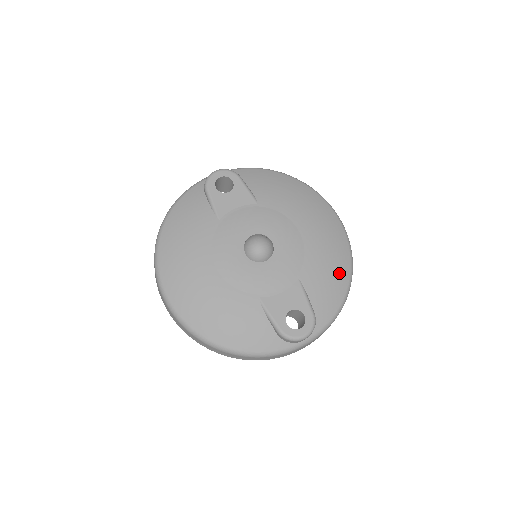
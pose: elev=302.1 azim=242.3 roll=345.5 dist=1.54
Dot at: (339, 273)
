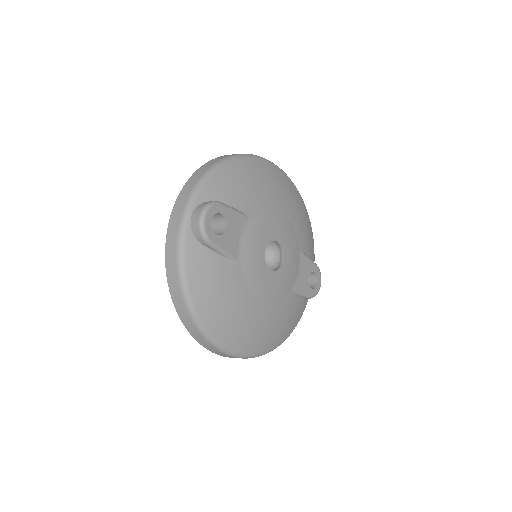
Dot at: (306, 218)
